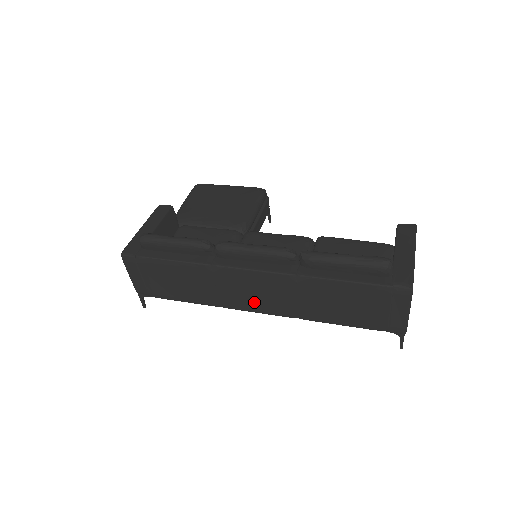
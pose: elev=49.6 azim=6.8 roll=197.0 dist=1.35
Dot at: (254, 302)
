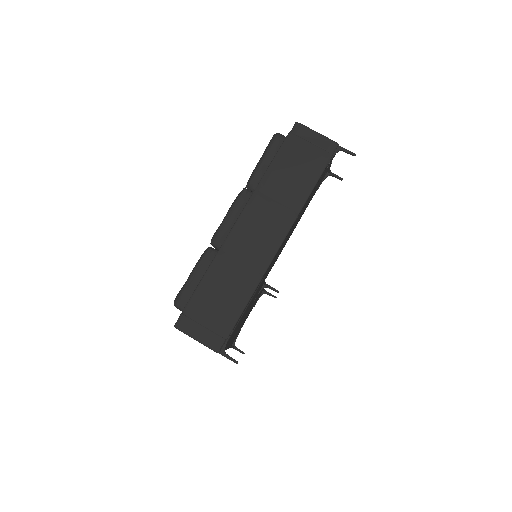
Dot at: (268, 240)
